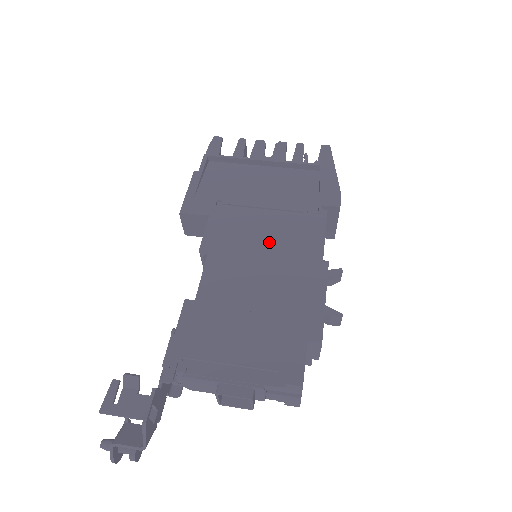
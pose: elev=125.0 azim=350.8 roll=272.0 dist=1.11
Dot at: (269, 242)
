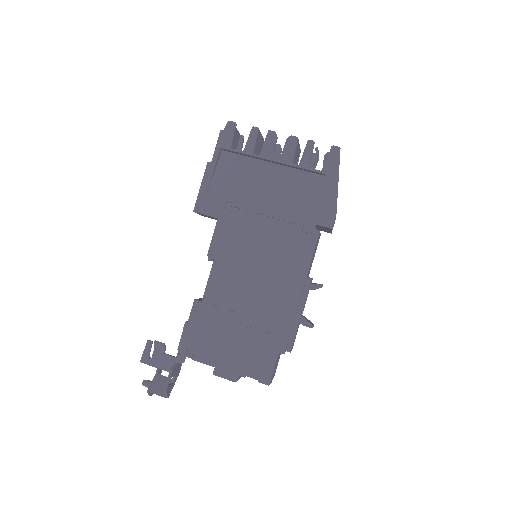
Dot at: (265, 254)
